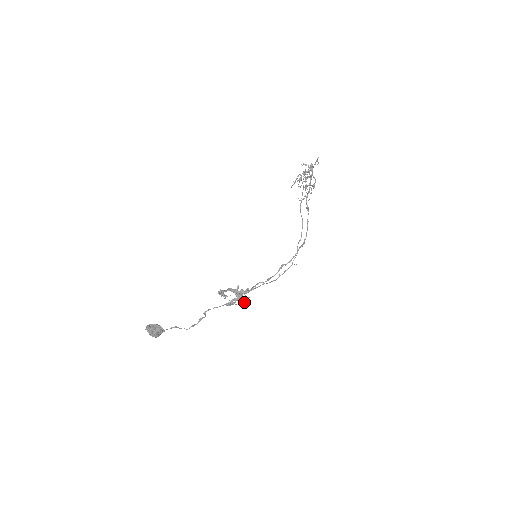
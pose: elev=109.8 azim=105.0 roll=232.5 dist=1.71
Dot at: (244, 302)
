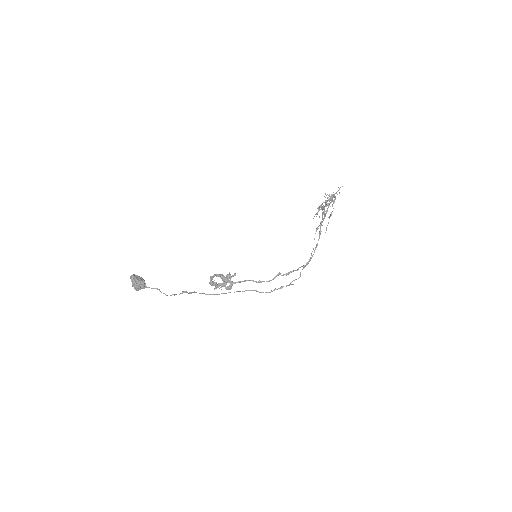
Dot at: (227, 286)
